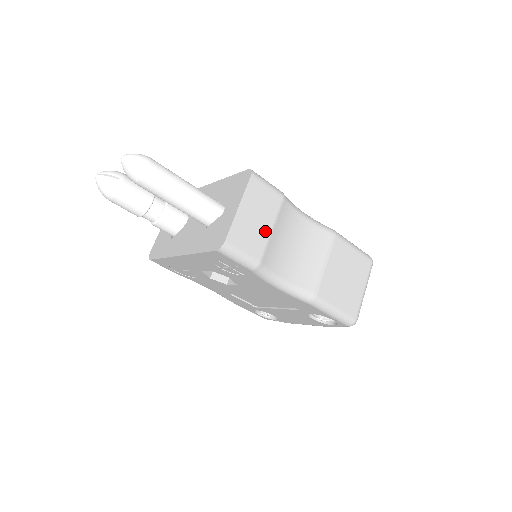
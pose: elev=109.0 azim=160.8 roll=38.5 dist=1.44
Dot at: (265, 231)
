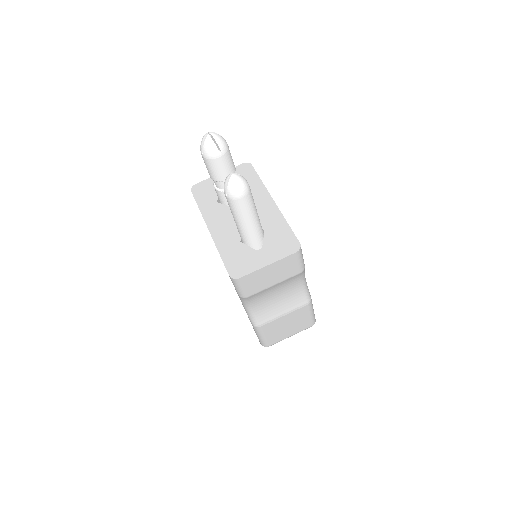
Dot at: (269, 284)
